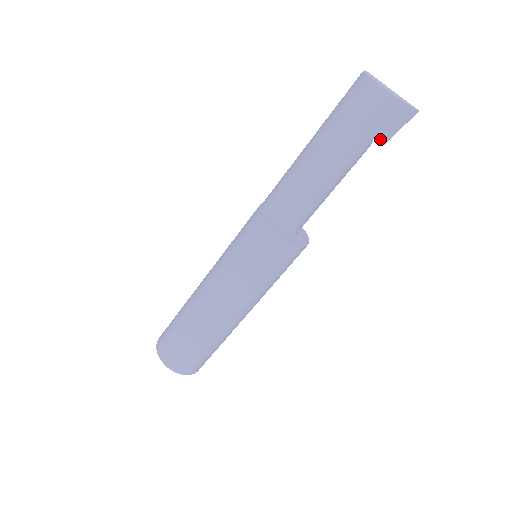
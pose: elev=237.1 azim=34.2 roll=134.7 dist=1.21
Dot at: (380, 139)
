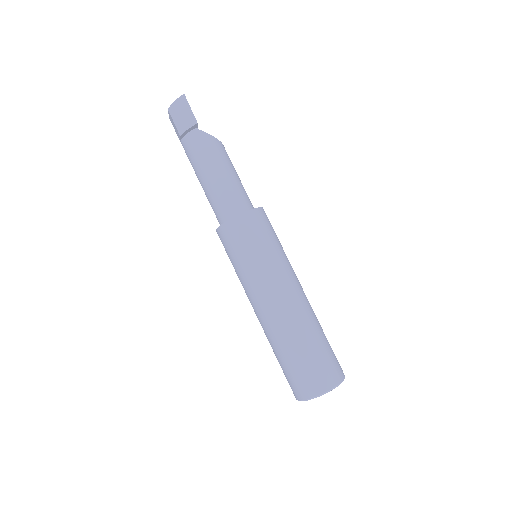
Dot at: (191, 125)
